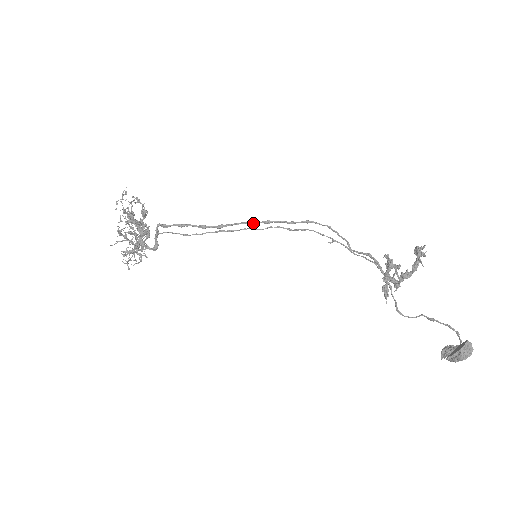
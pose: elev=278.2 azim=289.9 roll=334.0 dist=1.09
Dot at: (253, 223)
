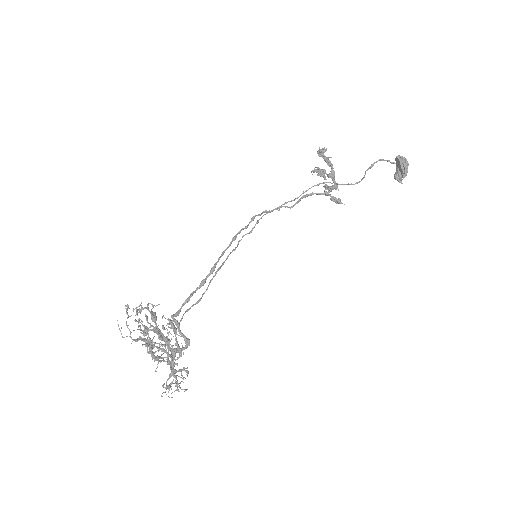
Dot at: (228, 246)
